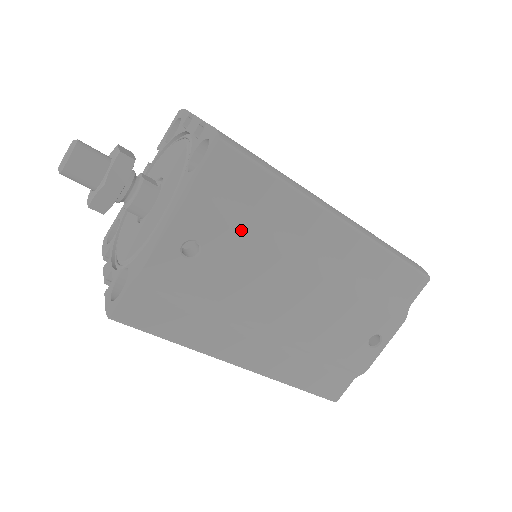
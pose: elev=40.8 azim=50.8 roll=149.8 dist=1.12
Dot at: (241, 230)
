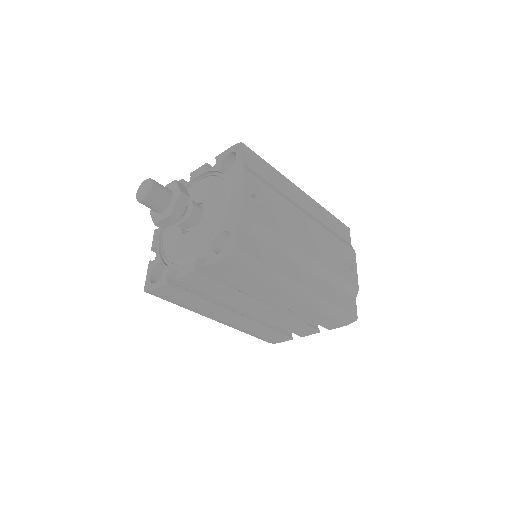
Dot at: (271, 189)
